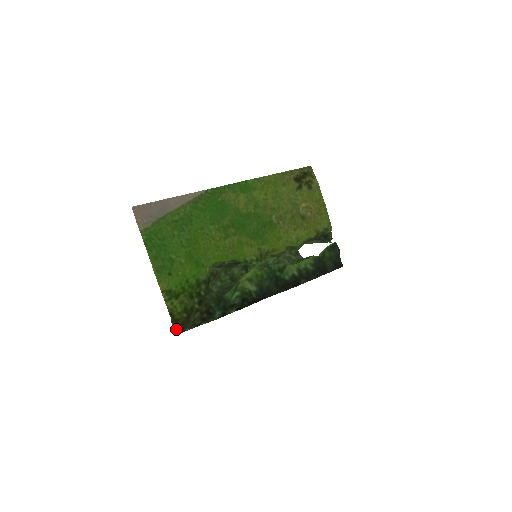
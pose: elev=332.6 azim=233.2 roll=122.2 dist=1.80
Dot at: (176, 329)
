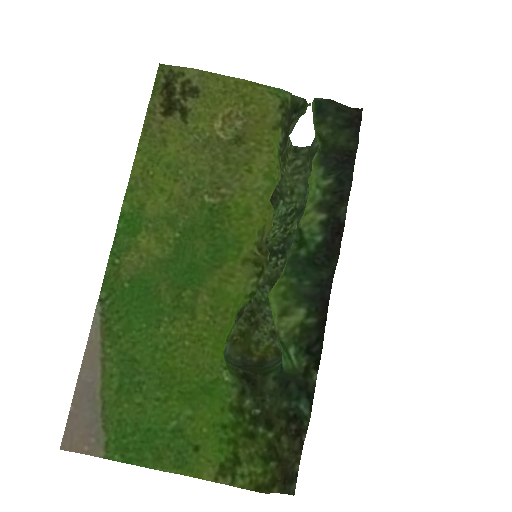
Dot at: (285, 487)
